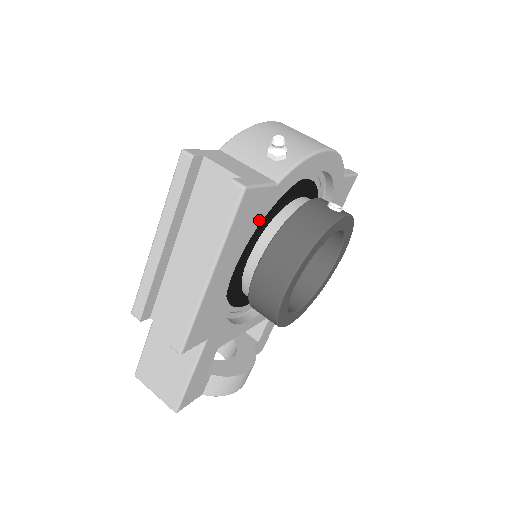
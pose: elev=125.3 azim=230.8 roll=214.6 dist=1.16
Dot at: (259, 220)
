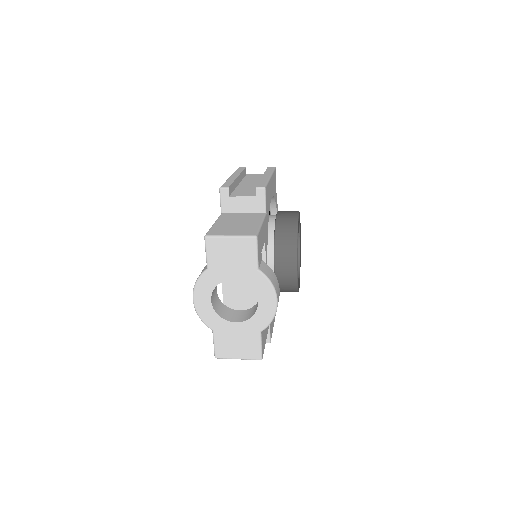
Dot at: occluded
